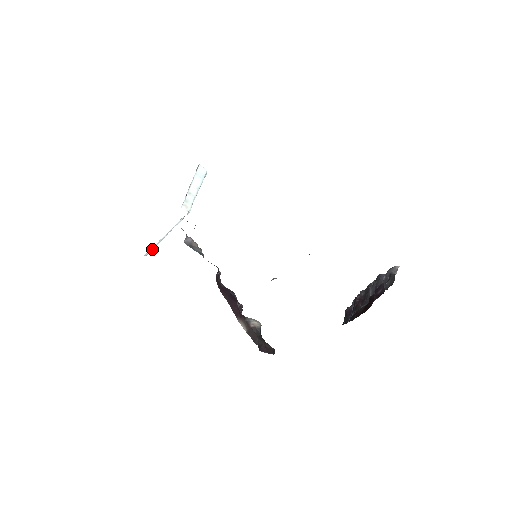
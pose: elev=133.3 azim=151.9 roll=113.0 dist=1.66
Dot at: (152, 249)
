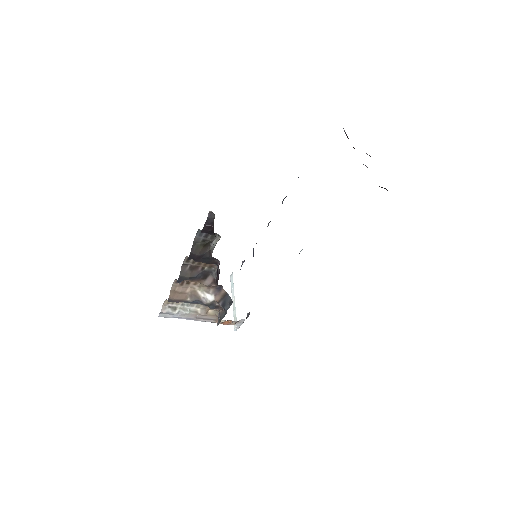
Dot at: occluded
